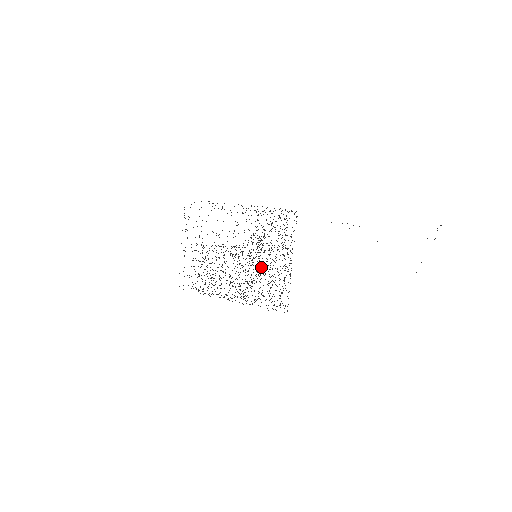
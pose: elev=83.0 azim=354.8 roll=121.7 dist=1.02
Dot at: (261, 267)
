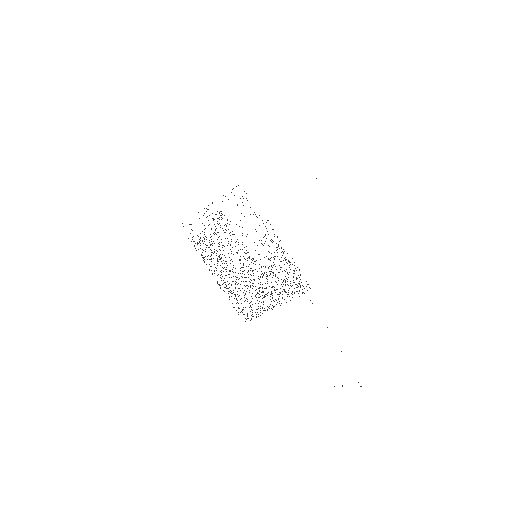
Dot at: occluded
